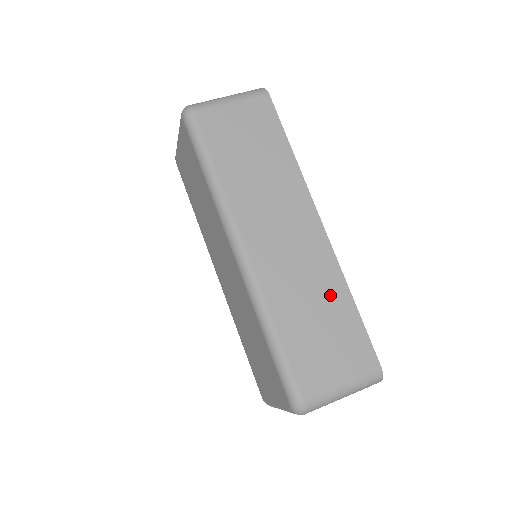
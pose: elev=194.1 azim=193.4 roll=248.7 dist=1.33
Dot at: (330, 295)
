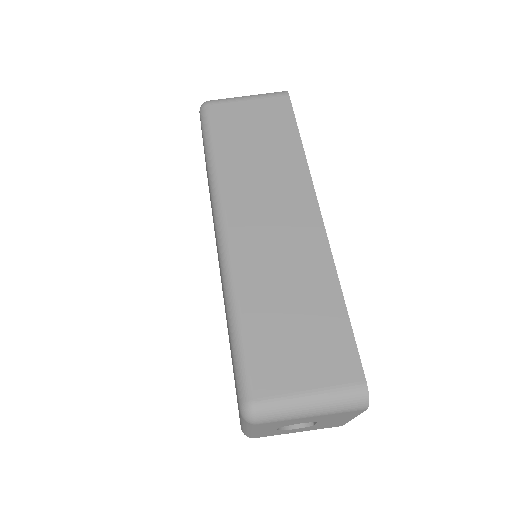
Dot at: (314, 287)
